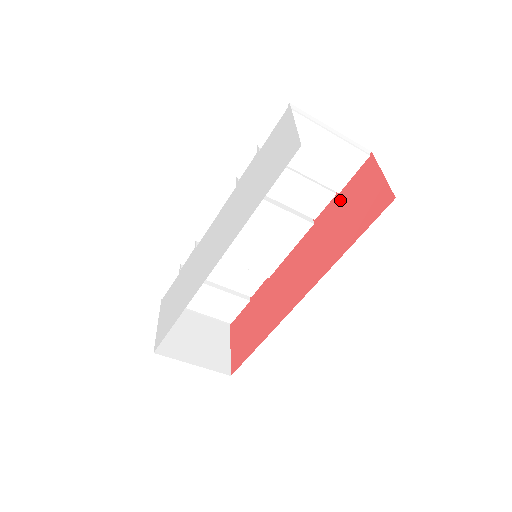
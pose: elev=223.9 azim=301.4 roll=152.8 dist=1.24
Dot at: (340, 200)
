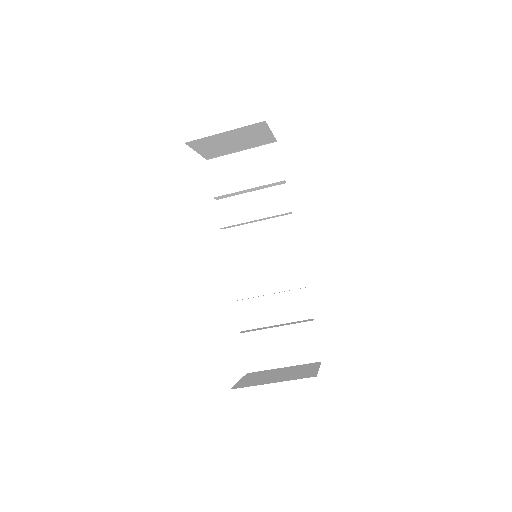
Dot at: occluded
